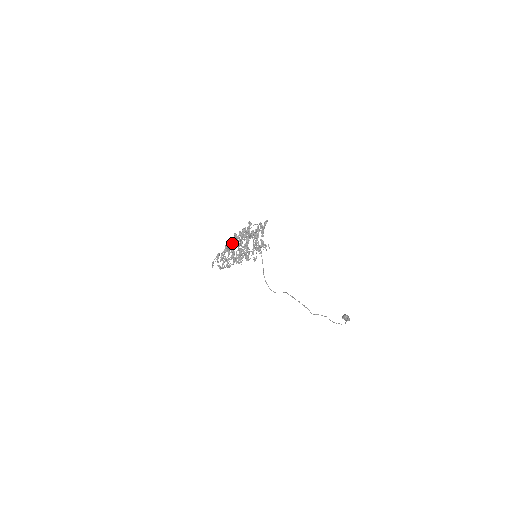
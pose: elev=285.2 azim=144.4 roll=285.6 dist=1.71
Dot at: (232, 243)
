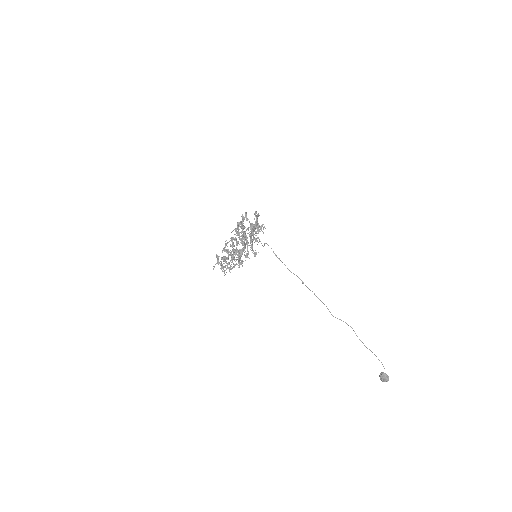
Dot at: occluded
